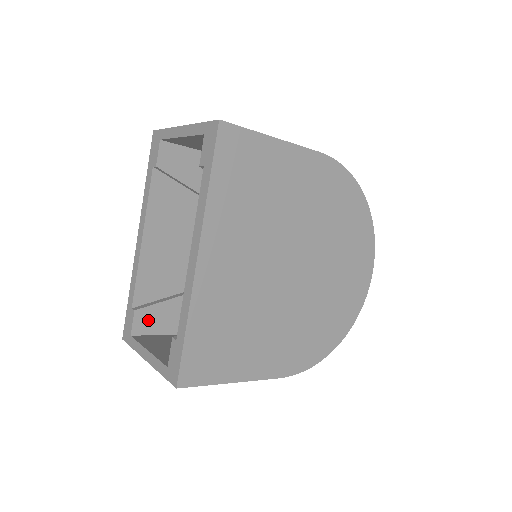
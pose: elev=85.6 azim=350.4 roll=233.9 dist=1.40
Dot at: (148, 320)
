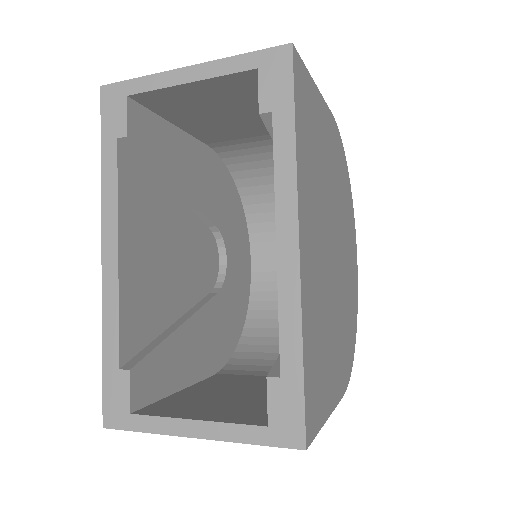
Dot at: (145, 381)
